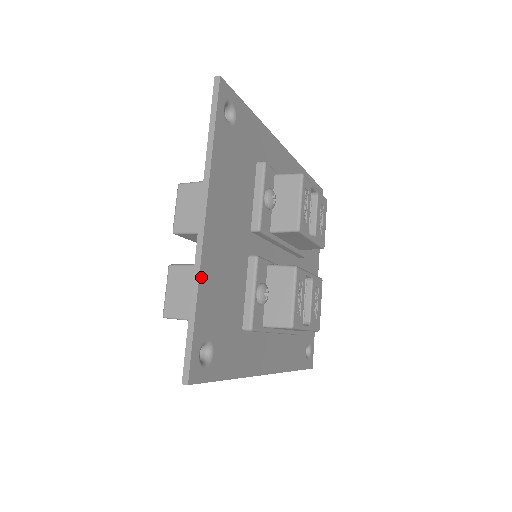
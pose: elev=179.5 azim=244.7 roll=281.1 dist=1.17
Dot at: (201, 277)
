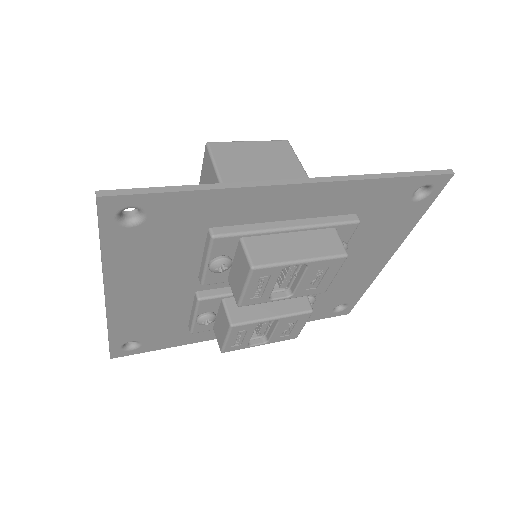
Dot at: (111, 322)
